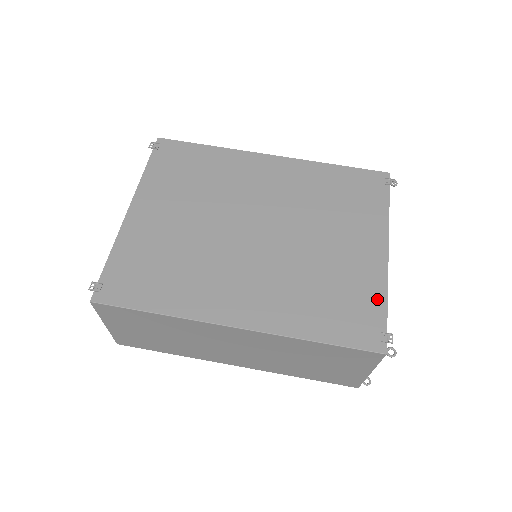
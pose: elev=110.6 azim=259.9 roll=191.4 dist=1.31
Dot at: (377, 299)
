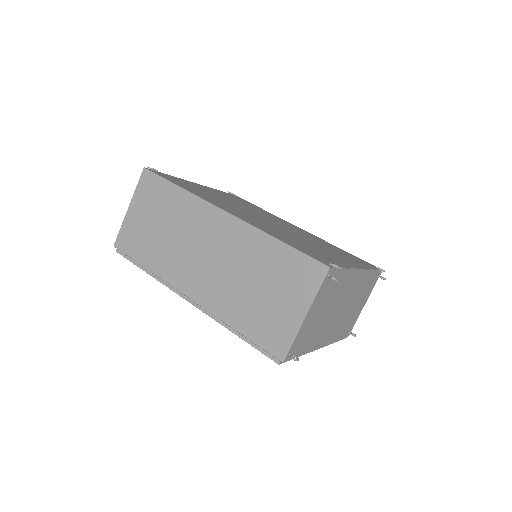
Dot at: (339, 264)
